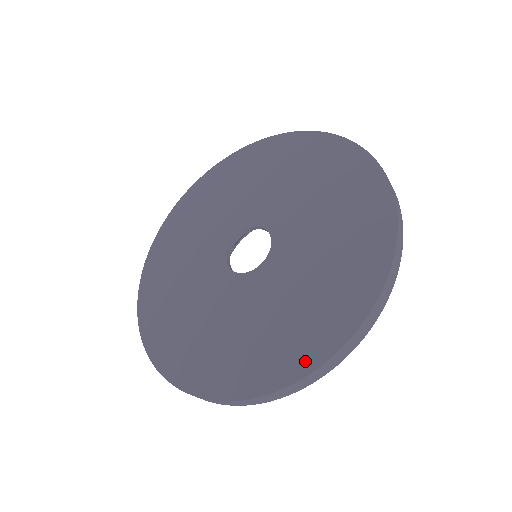
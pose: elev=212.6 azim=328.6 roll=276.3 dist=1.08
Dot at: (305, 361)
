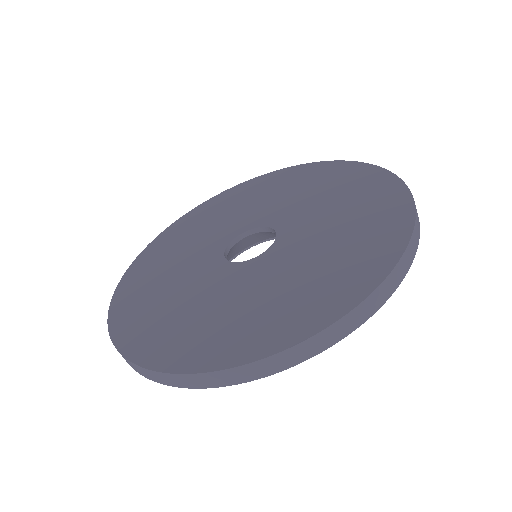
Dot at: (400, 203)
